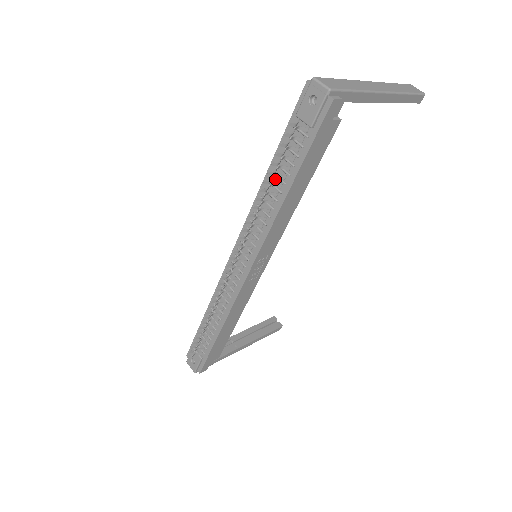
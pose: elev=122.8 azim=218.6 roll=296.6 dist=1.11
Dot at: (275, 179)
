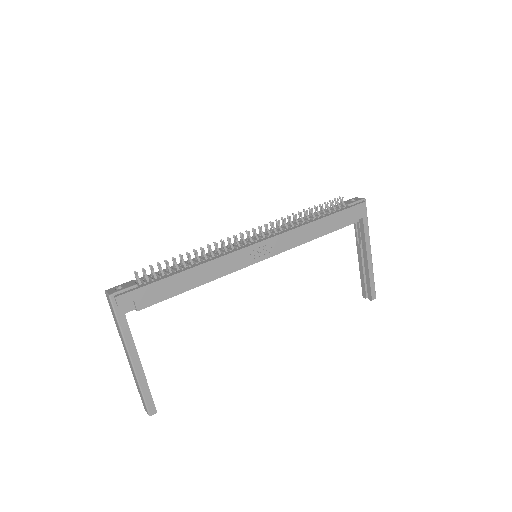
Dot at: (311, 217)
